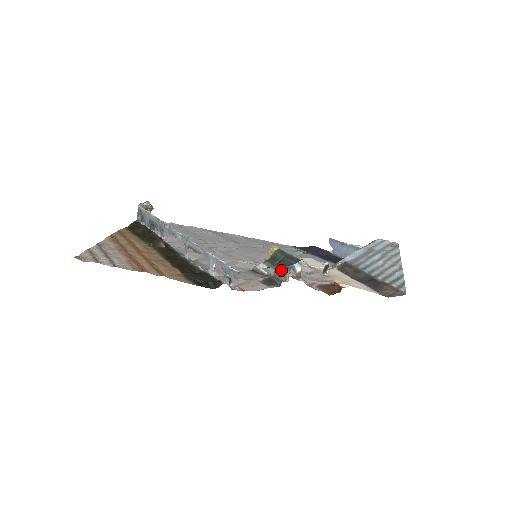
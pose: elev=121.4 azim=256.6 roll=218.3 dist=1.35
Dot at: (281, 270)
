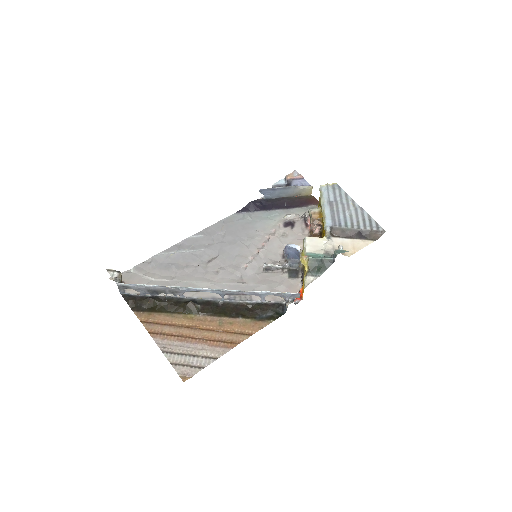
Dot at: (296, 261)
